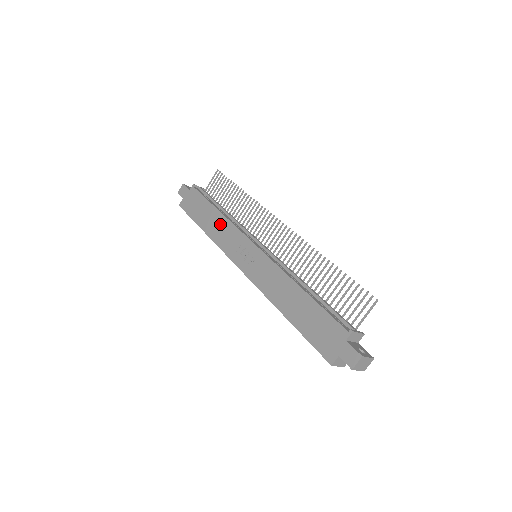
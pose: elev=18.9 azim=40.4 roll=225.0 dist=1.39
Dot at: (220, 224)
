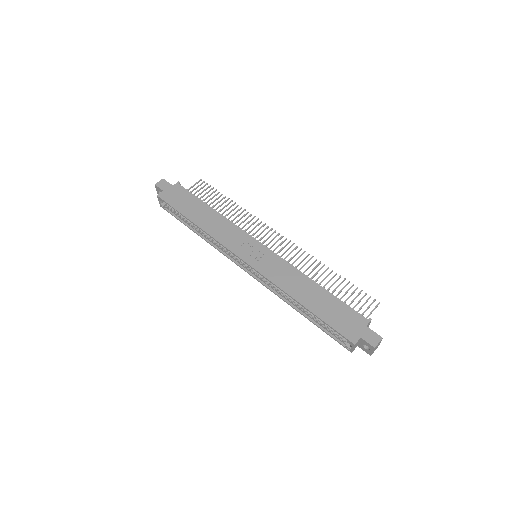
Dot at: (218, 221)
